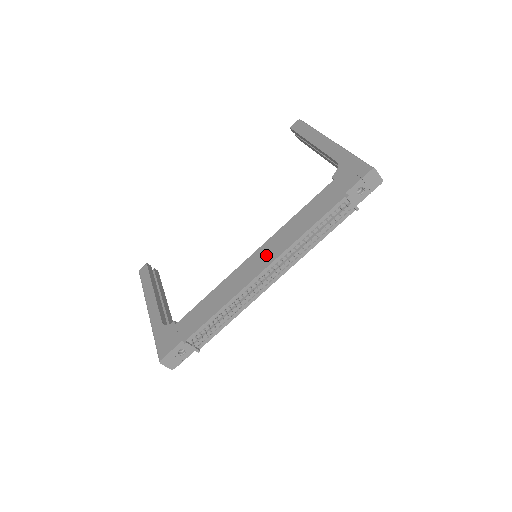
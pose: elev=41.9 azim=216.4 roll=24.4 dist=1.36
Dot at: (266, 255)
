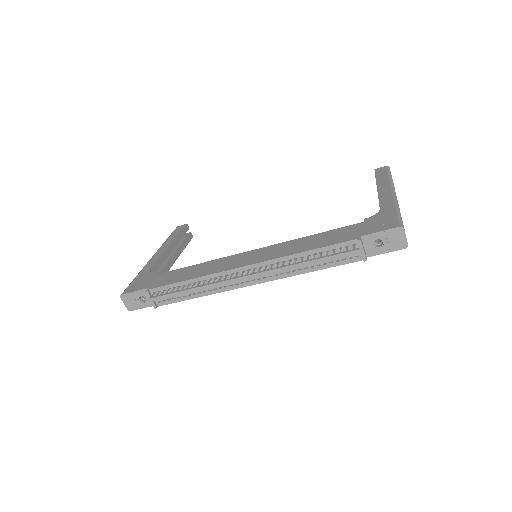
Dot at: (258, 256)
